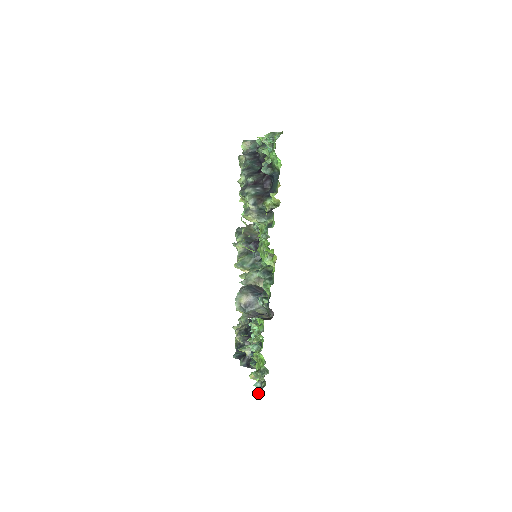
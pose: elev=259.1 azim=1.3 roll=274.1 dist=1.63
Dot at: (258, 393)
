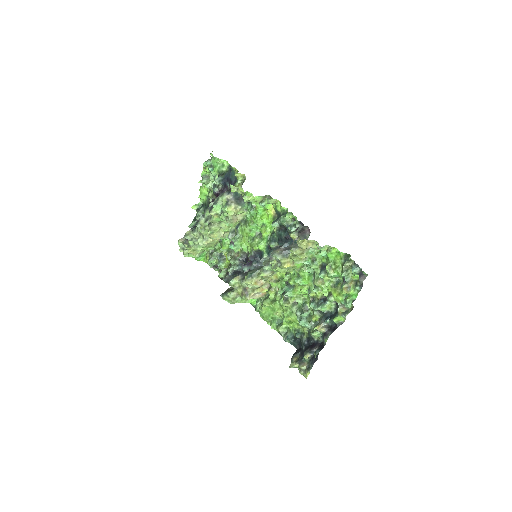
Dot at: (362, 278)
